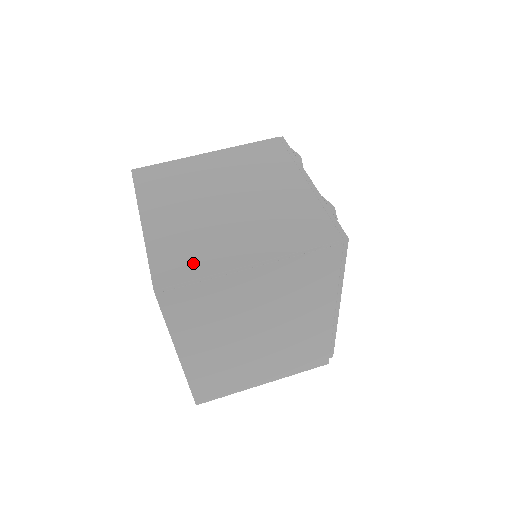
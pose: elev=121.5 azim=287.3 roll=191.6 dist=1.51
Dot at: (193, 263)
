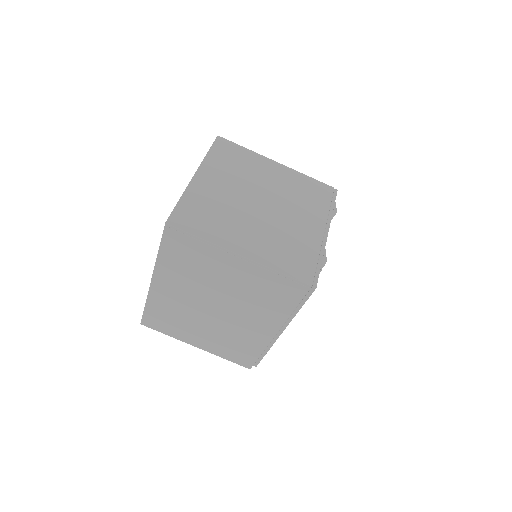
Dot at: (204, 225)
